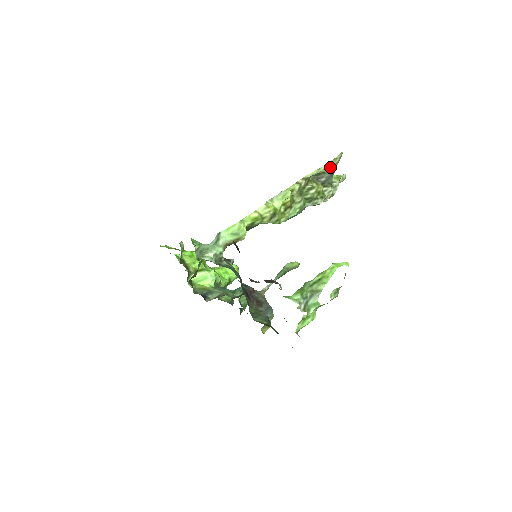
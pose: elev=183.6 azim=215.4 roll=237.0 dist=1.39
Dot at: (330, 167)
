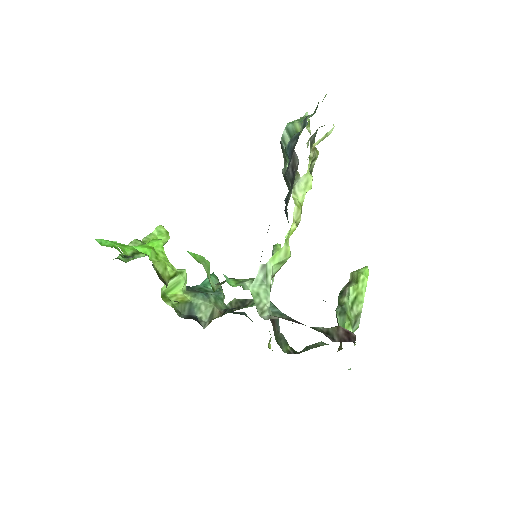
Dot at: occluded
